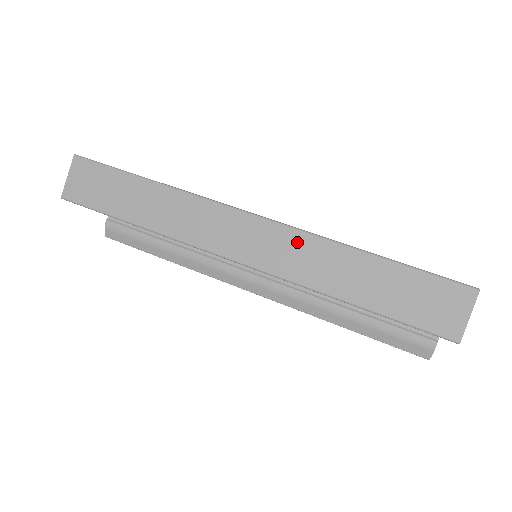
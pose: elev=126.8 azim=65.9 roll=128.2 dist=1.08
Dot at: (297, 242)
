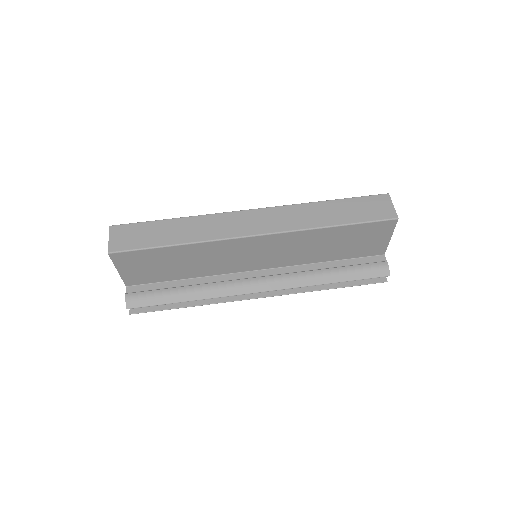
Dot at: (285, 211)
